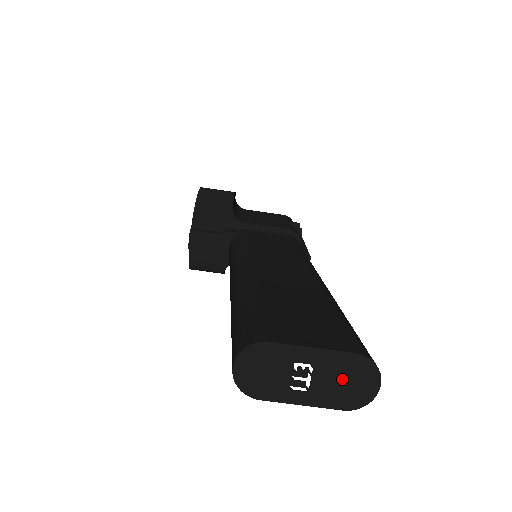
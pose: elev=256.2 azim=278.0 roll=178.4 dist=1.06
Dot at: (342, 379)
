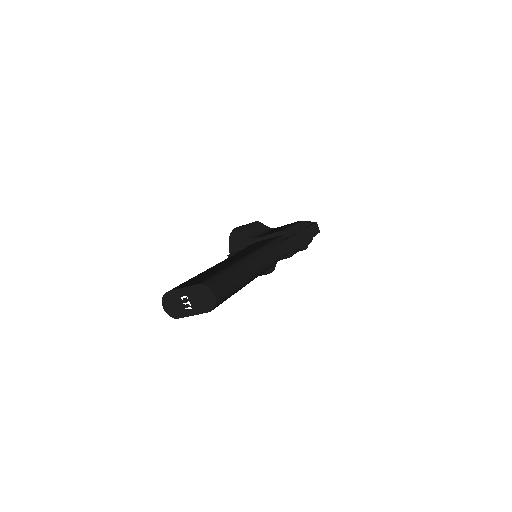
Dot at: (200, 298)
